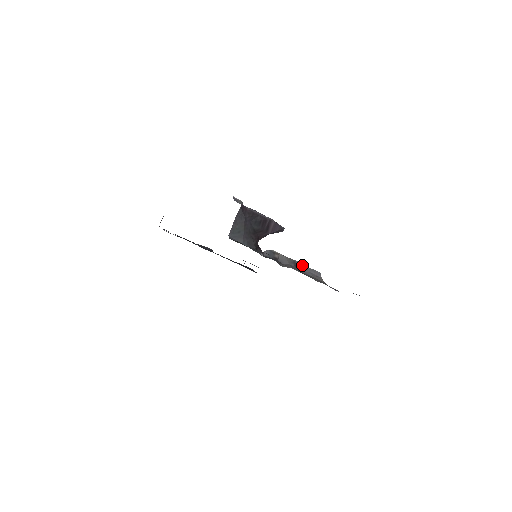
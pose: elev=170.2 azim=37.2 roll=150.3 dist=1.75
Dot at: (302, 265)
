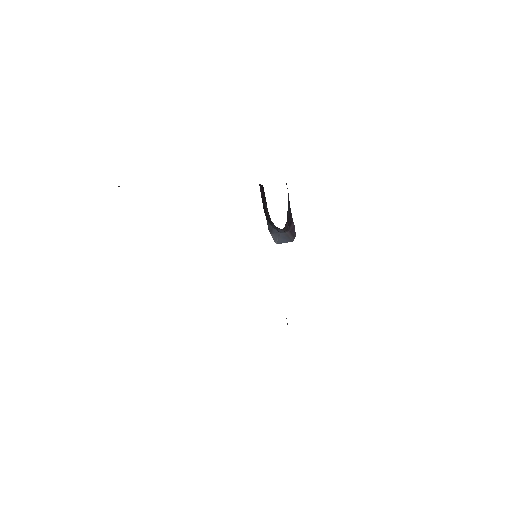
Dot at: occluded
